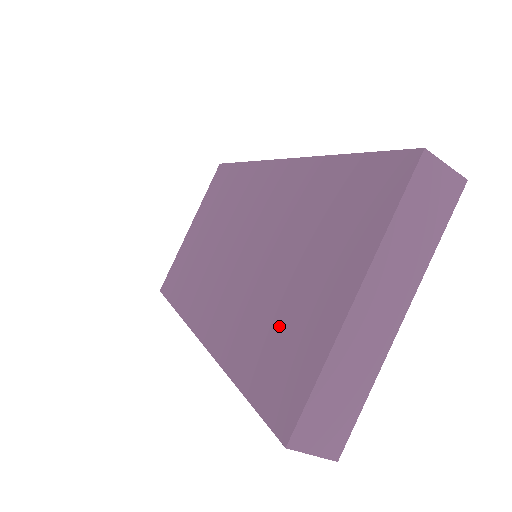
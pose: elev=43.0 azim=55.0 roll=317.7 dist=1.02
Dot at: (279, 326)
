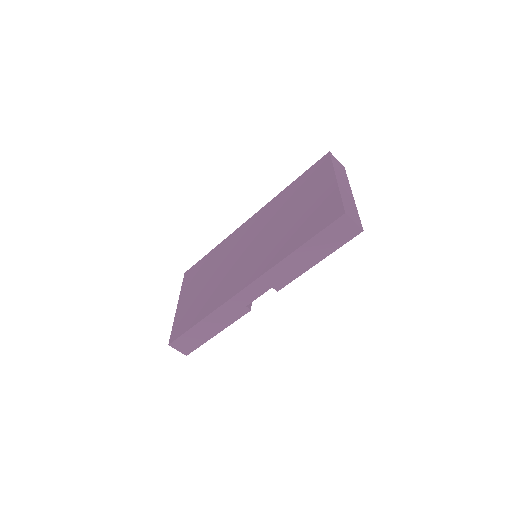
Dot at: (307, 217)
